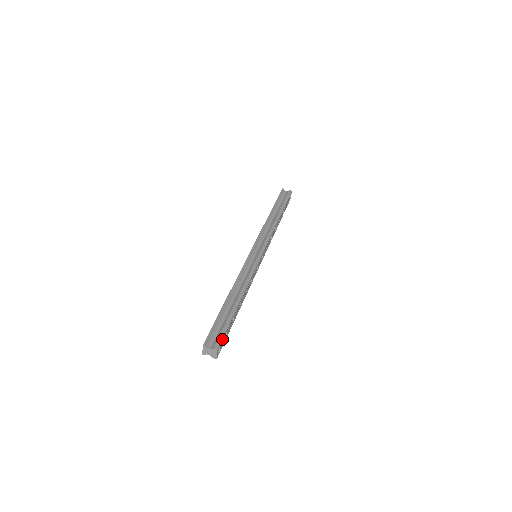
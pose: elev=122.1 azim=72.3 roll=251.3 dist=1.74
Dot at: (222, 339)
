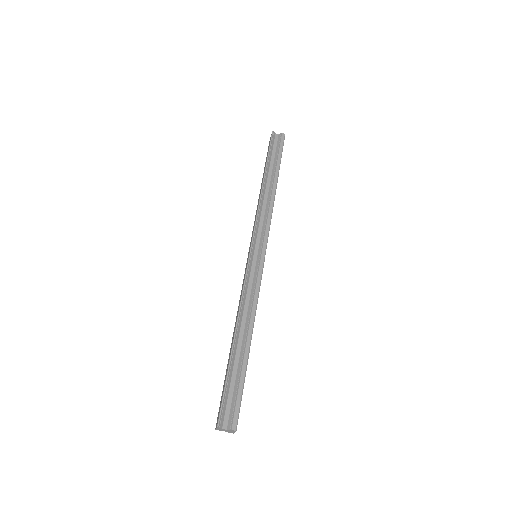
Dot at: (239, 412)
